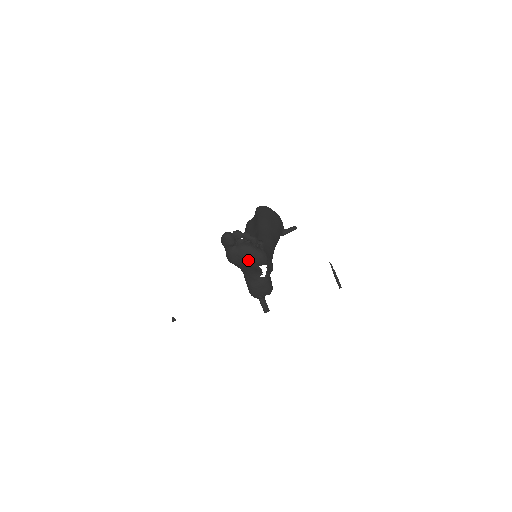
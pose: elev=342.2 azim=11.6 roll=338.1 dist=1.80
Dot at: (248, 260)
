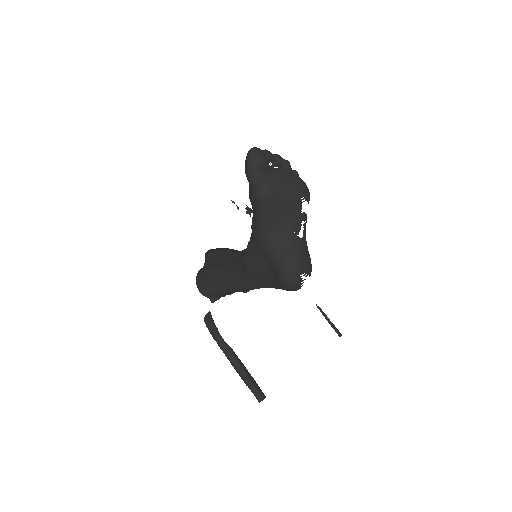
Dot at: (290, 187)
